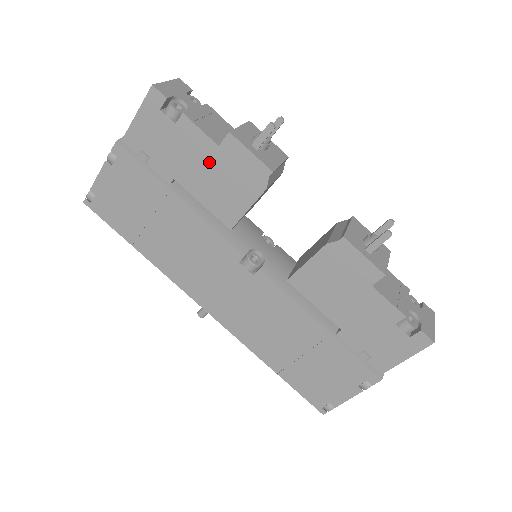
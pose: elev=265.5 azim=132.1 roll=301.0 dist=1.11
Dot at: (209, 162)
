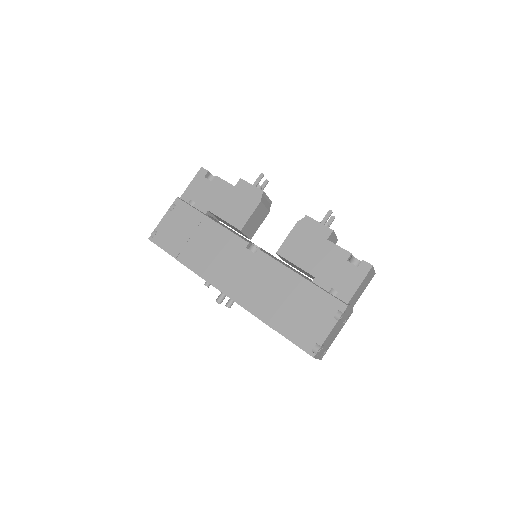
Dot at: (229, 196)
